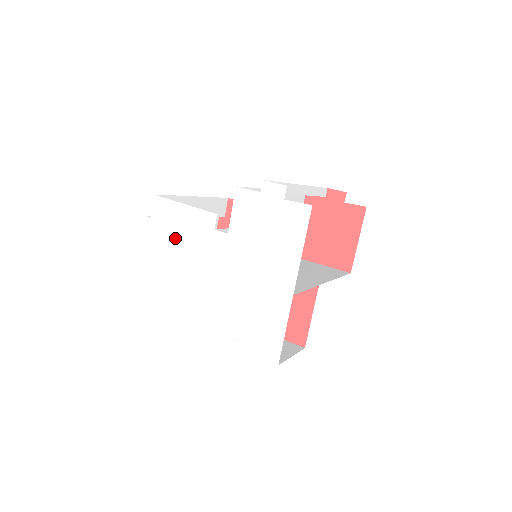
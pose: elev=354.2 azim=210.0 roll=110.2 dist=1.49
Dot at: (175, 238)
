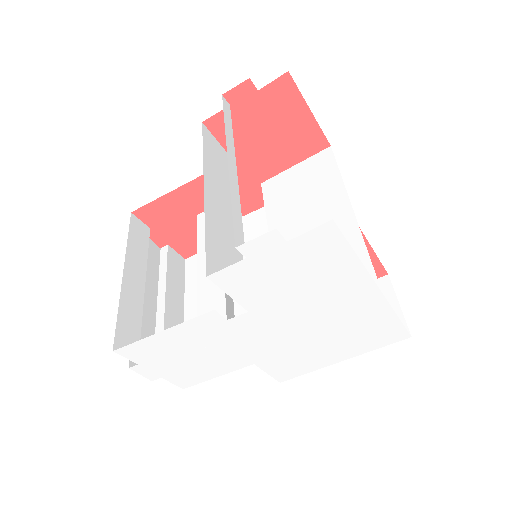
Dot at: (189, 355)
